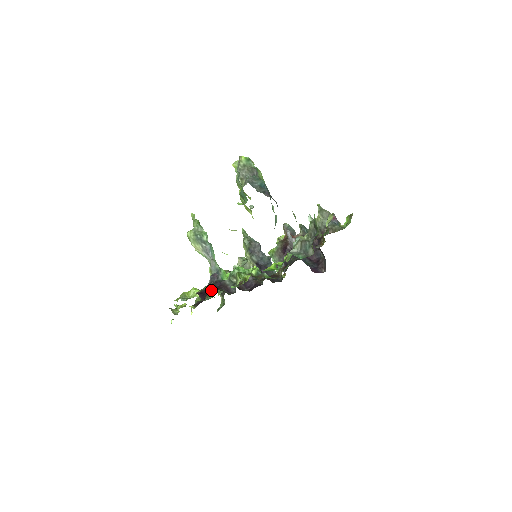
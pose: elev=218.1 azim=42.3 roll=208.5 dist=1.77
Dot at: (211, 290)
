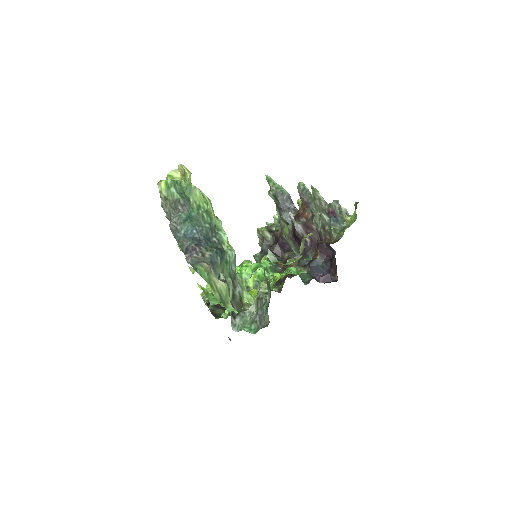
Dot at: occluded
